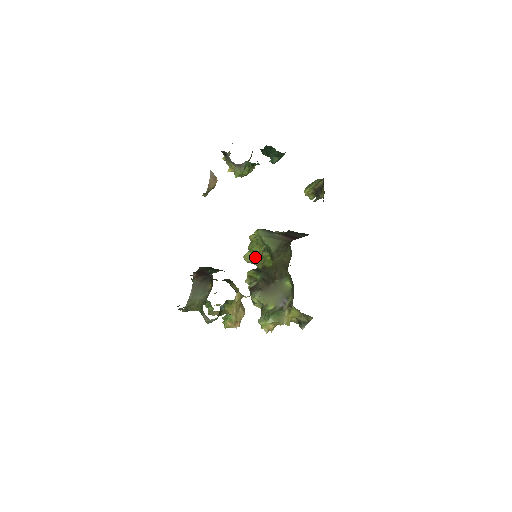
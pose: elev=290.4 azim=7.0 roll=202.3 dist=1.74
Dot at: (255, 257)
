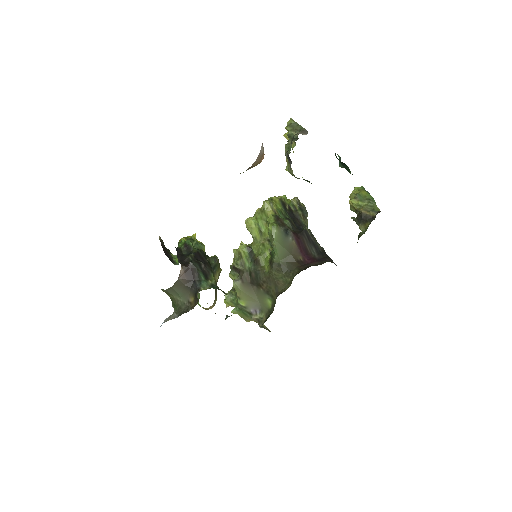
Dot at: (257, 234)
